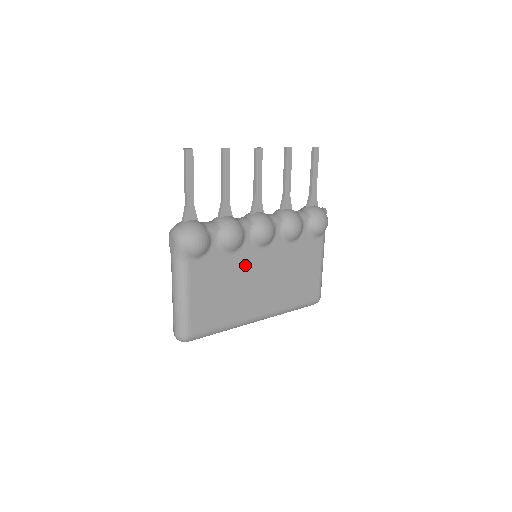
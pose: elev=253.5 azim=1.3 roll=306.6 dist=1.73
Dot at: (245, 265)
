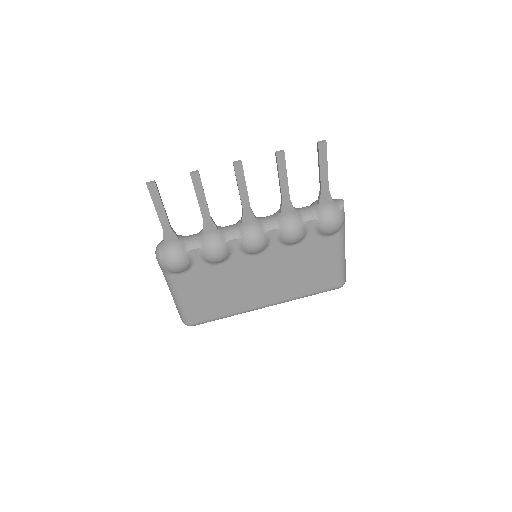
Dot at: (238, 270)
